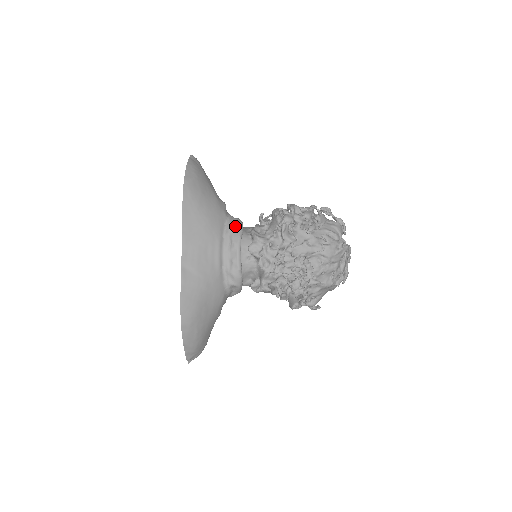
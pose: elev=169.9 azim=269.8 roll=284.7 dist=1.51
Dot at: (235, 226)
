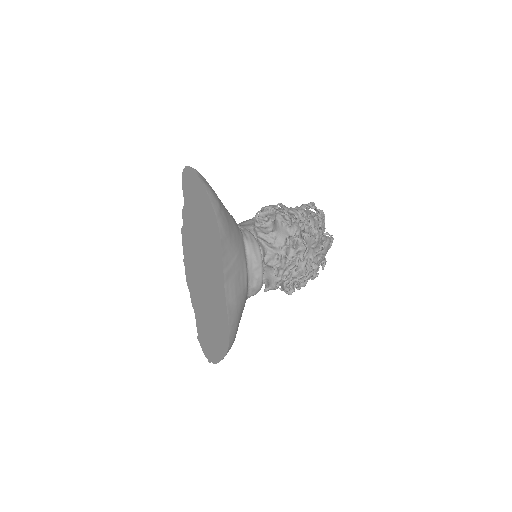
Dot at: (253, 244)
